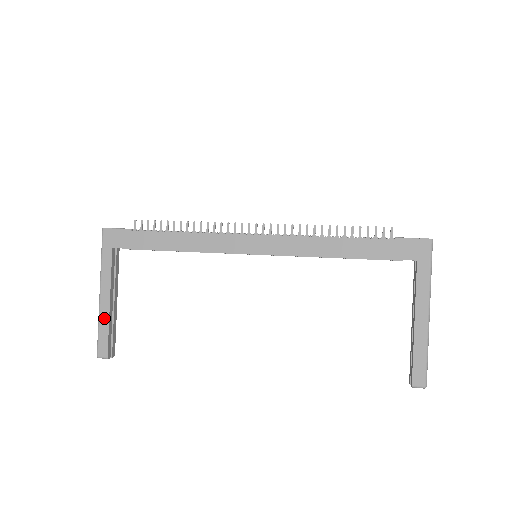
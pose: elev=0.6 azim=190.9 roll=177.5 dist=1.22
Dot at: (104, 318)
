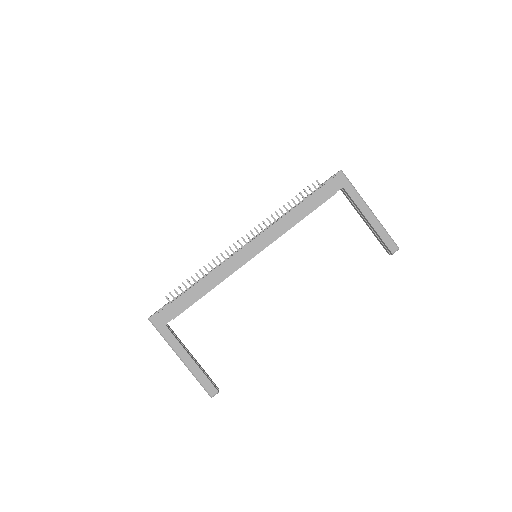
Dot at: (196, 371)
